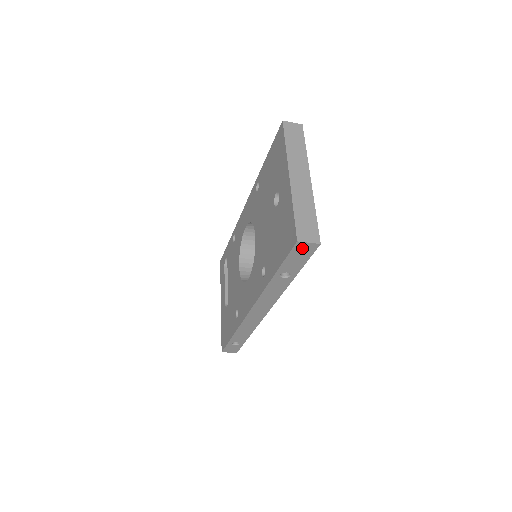
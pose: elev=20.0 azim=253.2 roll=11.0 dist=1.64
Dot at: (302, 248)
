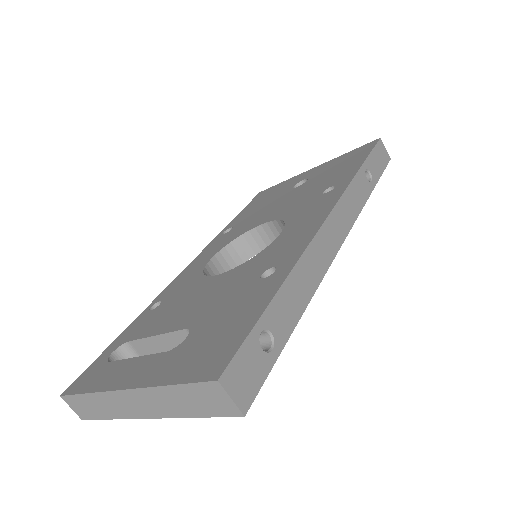
Dot at: (382, 150)
